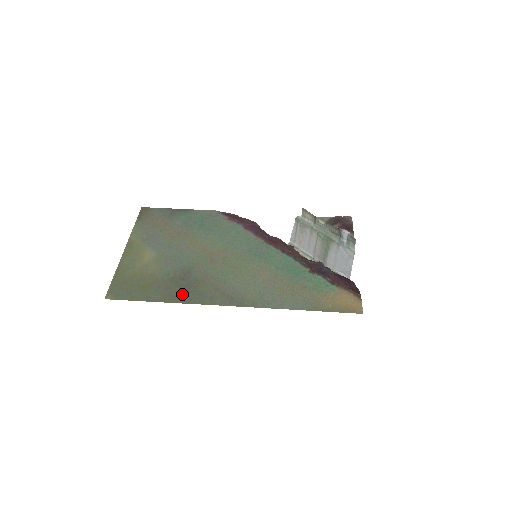
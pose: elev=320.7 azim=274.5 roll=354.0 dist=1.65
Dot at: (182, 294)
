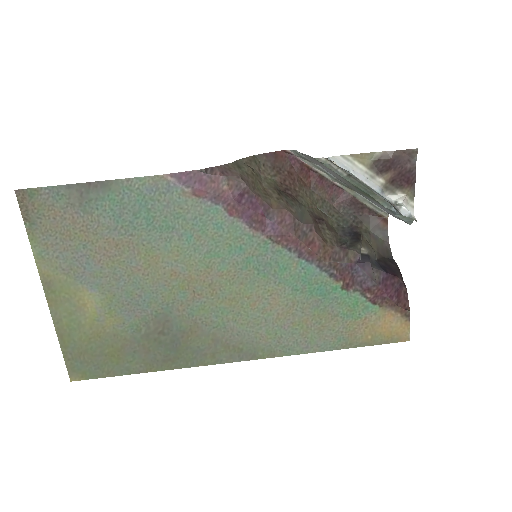
Dot at: (171, 357)
